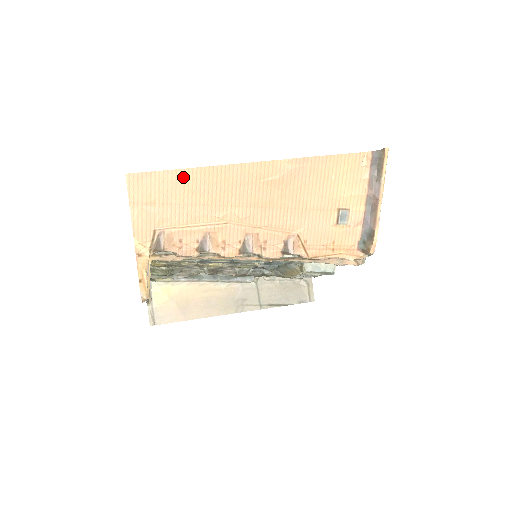
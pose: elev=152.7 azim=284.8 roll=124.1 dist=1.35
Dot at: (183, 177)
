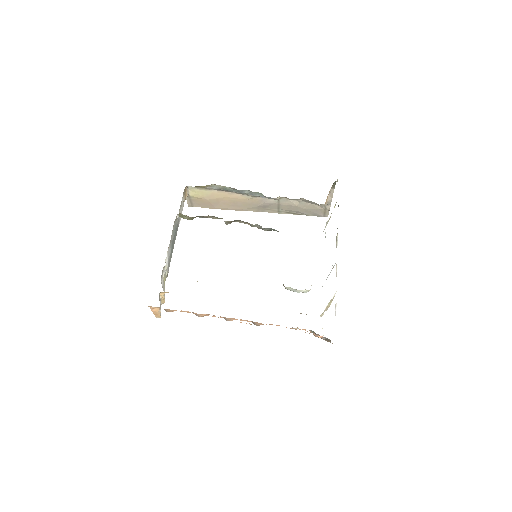
Dot at: occluded
